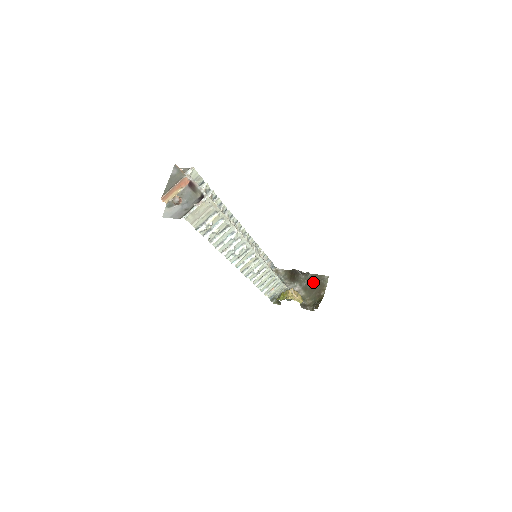
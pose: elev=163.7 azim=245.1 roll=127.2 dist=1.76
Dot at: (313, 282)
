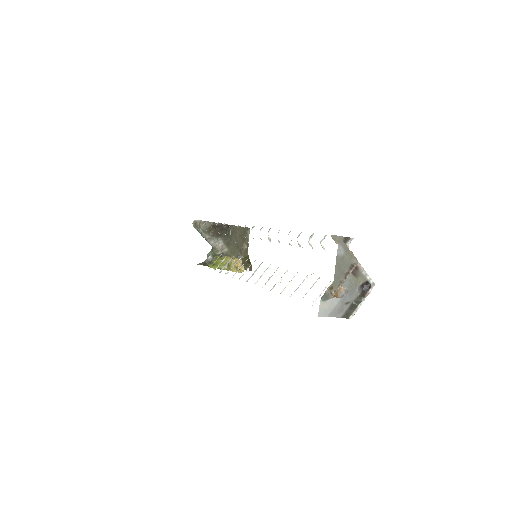
Dot at: (235, 235)
